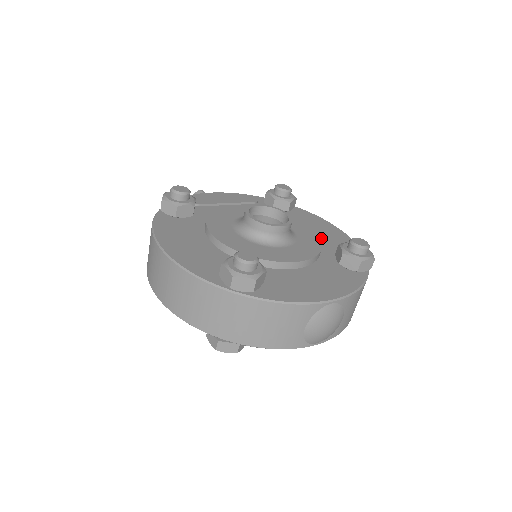
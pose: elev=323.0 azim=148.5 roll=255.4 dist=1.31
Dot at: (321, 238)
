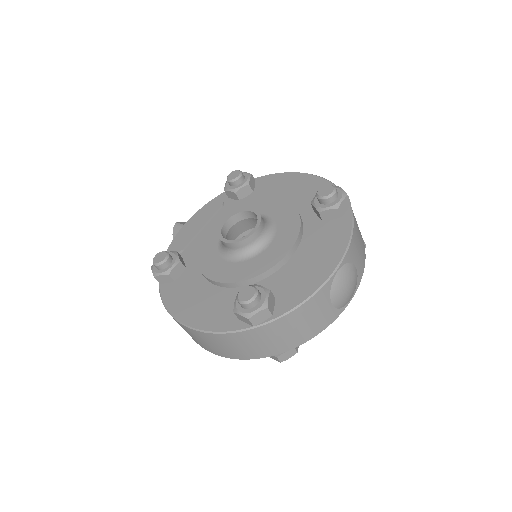
Dot at: (294, 200)
